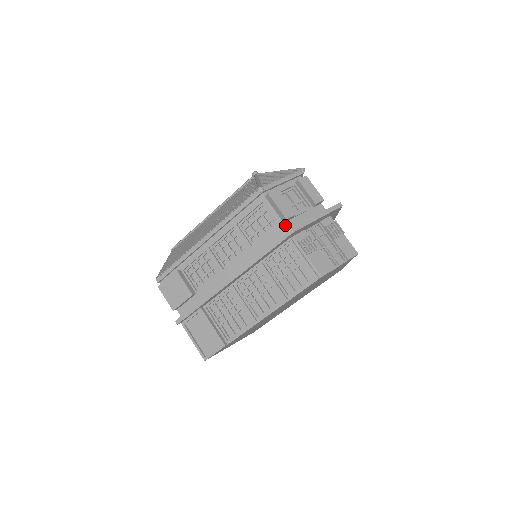
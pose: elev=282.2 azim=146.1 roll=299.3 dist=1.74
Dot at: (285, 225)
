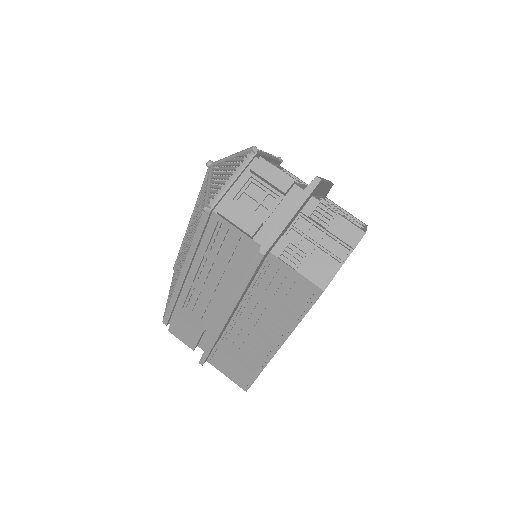
Dot at: (255, 242)
